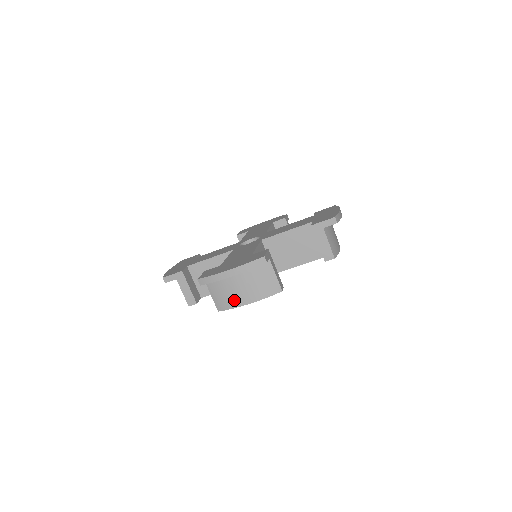
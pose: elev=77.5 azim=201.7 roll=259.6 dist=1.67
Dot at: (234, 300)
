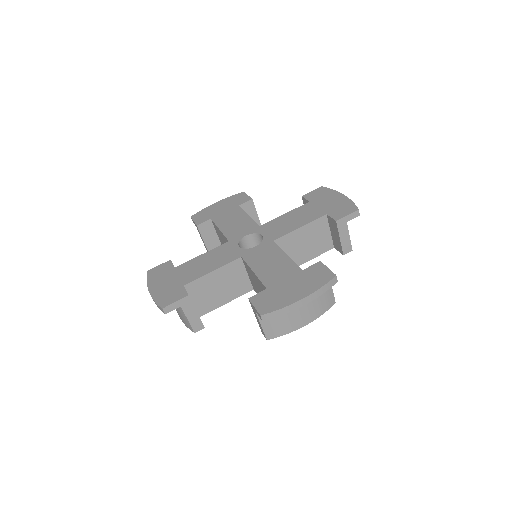
Dot at: (290, 325)
